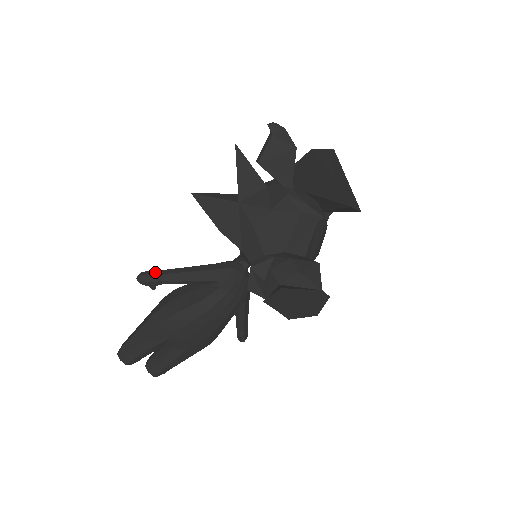
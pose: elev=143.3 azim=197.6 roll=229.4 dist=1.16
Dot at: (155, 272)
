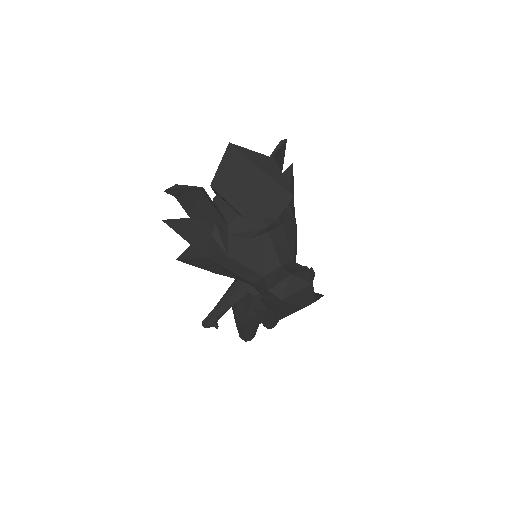
Dot at: (208, 317)
